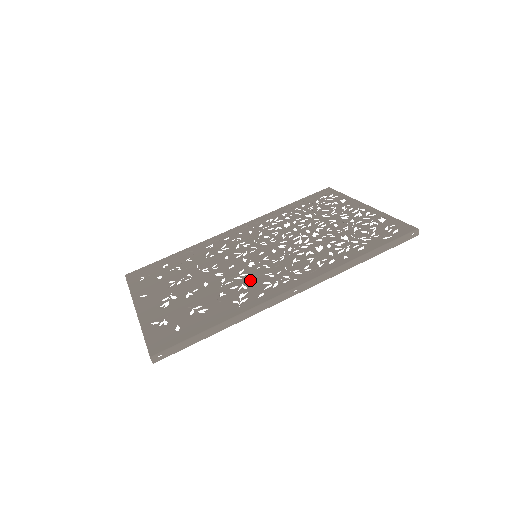
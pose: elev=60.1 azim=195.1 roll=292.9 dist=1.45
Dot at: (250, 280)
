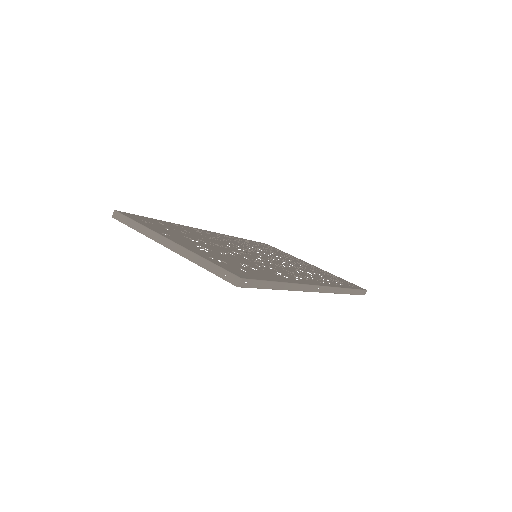
Dot at: (274, 267)
